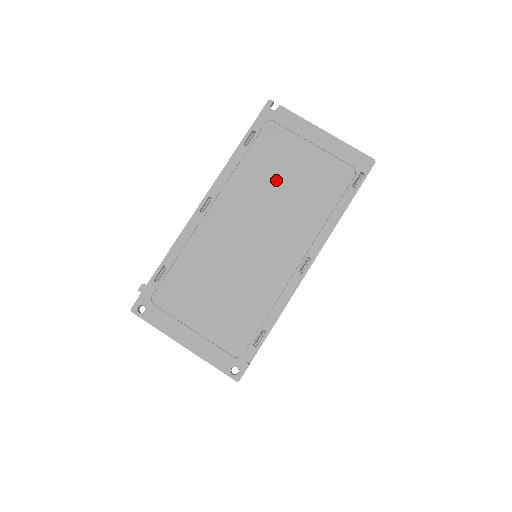
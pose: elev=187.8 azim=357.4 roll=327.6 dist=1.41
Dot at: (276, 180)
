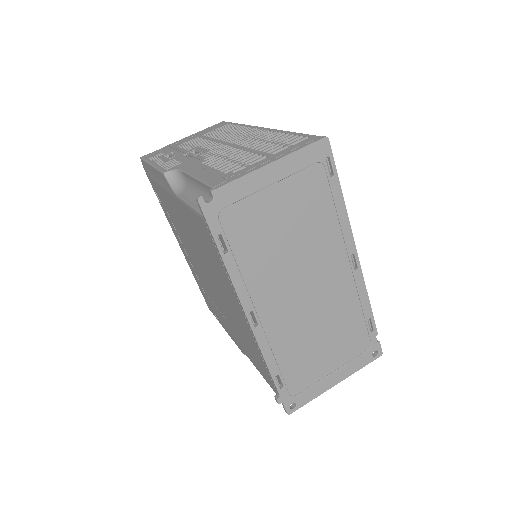
Dot at: (277, 243)
